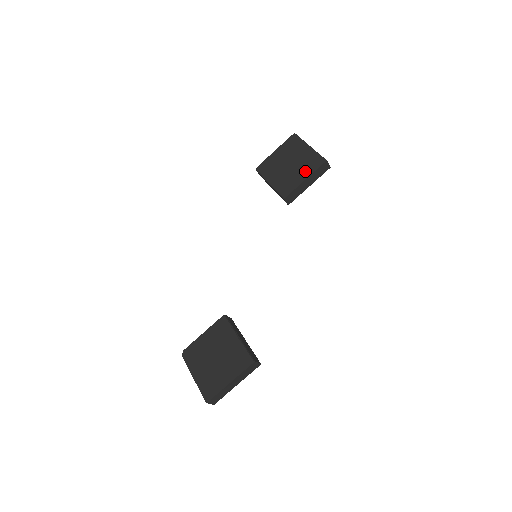
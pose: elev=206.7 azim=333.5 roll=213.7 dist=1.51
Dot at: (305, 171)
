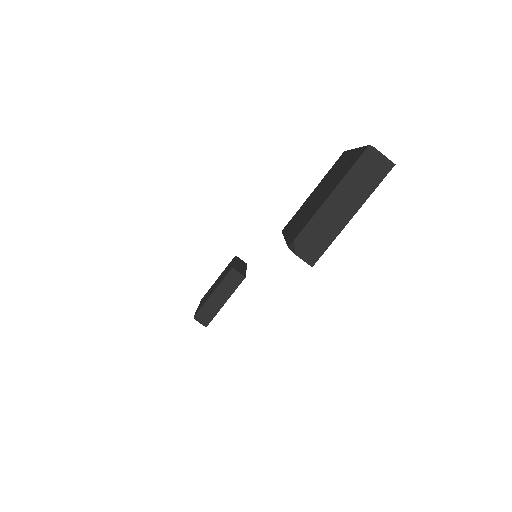
Dot at: occluded
